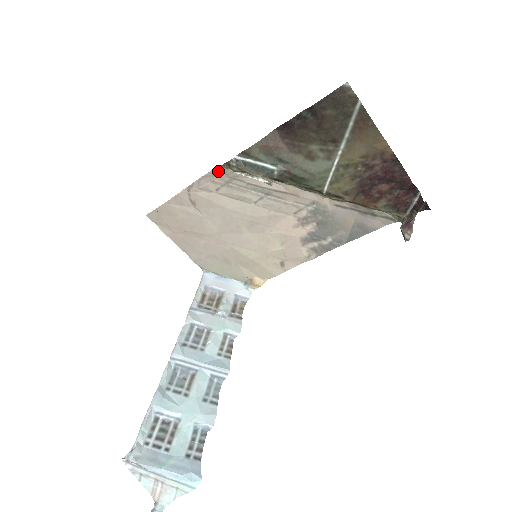
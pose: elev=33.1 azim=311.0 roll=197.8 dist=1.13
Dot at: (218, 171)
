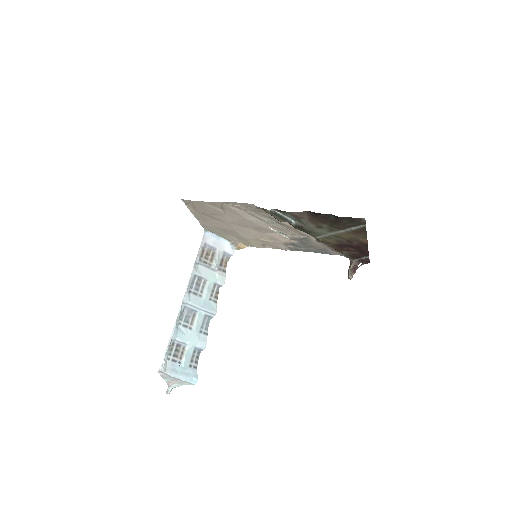
Dot at: (253, 205)
